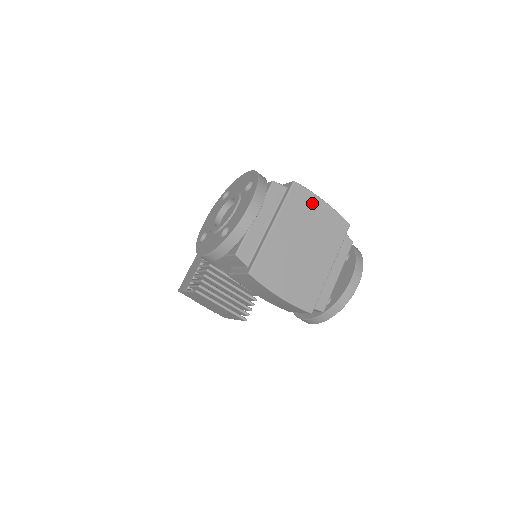
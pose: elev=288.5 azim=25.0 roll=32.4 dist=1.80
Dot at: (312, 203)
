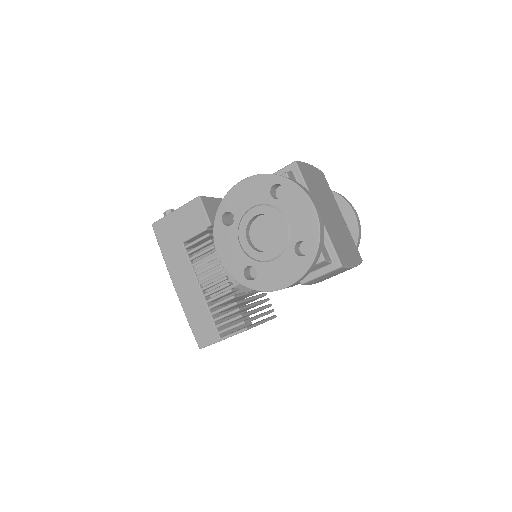
Dot at: (309, 172)
